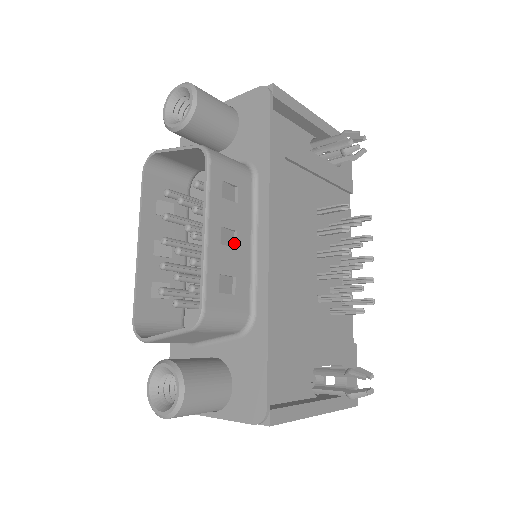
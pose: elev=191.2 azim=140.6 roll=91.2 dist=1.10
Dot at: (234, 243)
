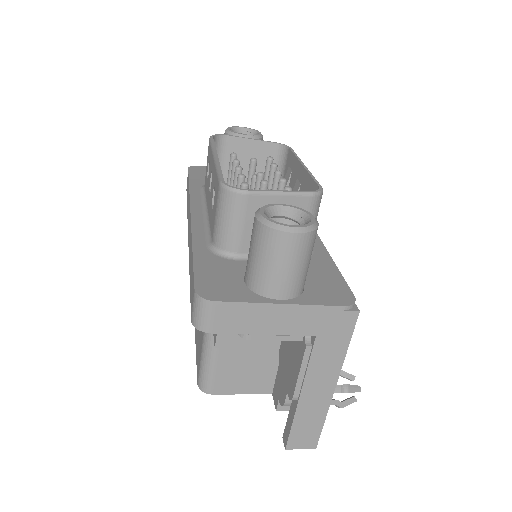
Dot at: occluded
